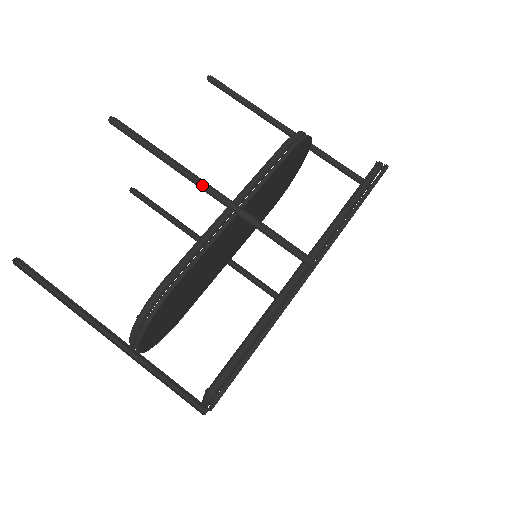
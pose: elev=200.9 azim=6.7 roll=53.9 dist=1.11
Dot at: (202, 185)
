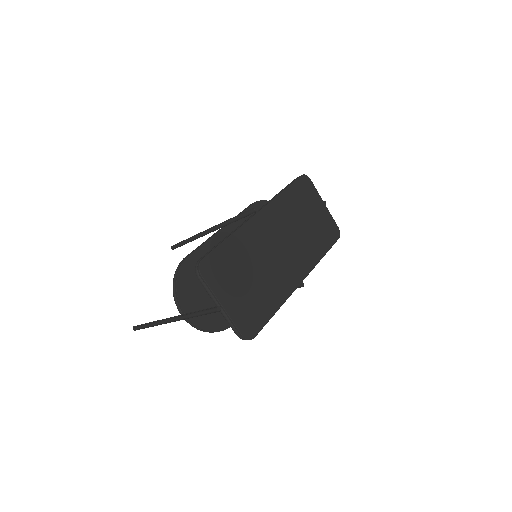
Dot at: (205, 231)
